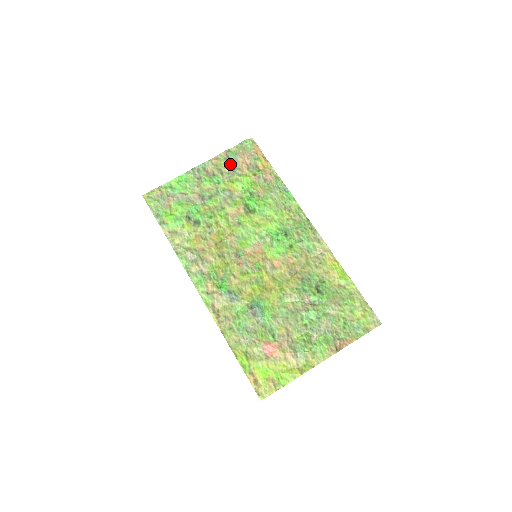
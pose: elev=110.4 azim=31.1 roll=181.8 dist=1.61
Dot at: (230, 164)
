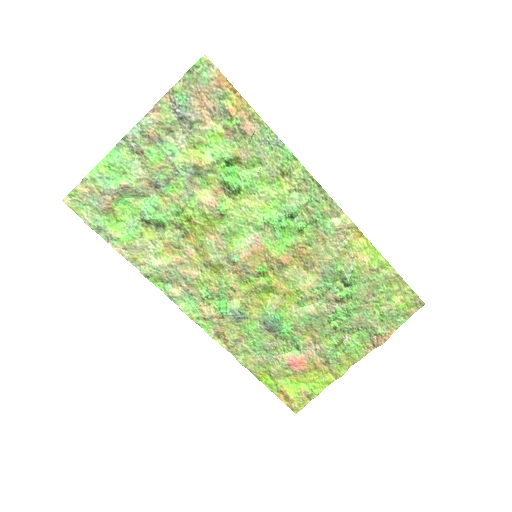
Dot at: (182, 117)
